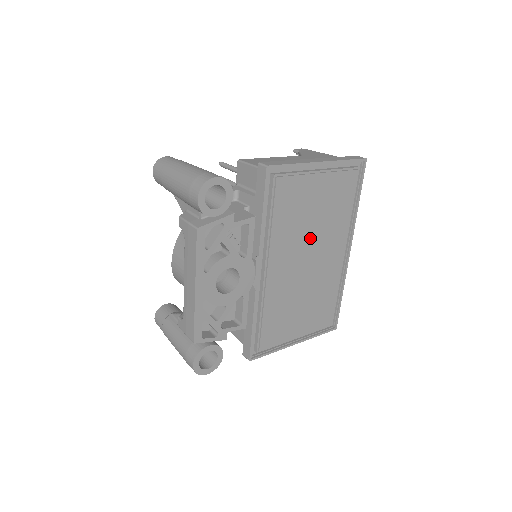
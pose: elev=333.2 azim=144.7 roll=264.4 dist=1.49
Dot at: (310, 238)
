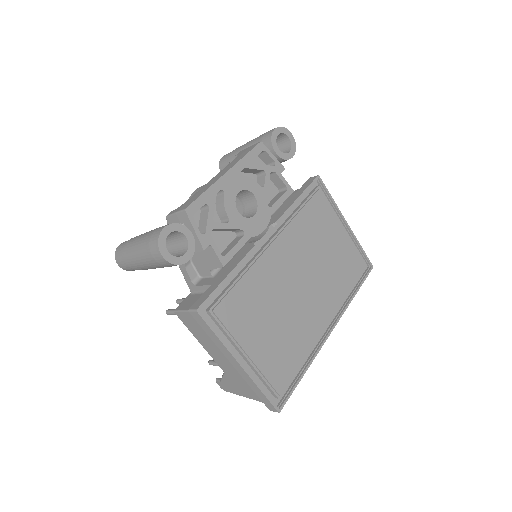
Dot at: (314, 265)
